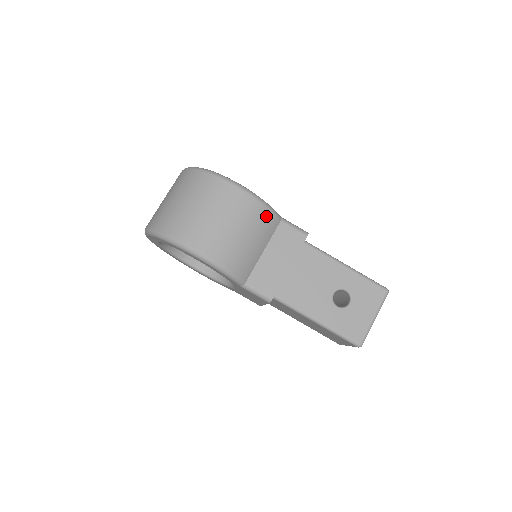
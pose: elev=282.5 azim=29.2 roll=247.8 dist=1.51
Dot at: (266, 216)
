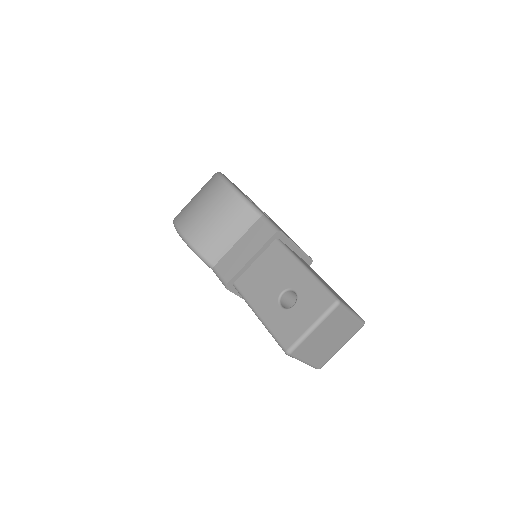
Dot at: (241, 209)
